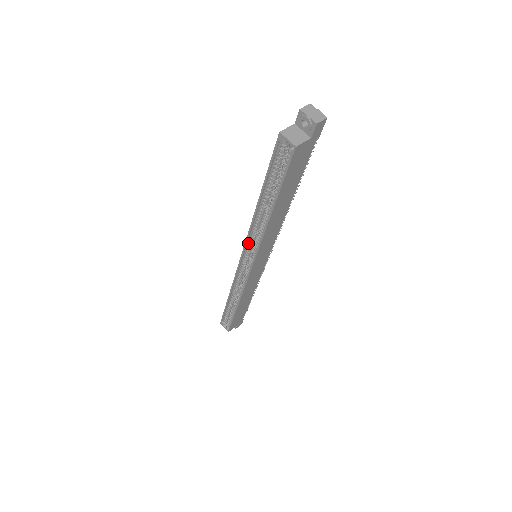
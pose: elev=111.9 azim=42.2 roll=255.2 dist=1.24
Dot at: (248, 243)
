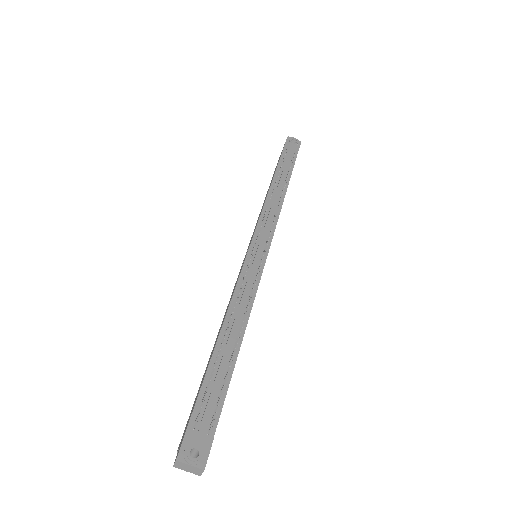
Dot at: occluded
